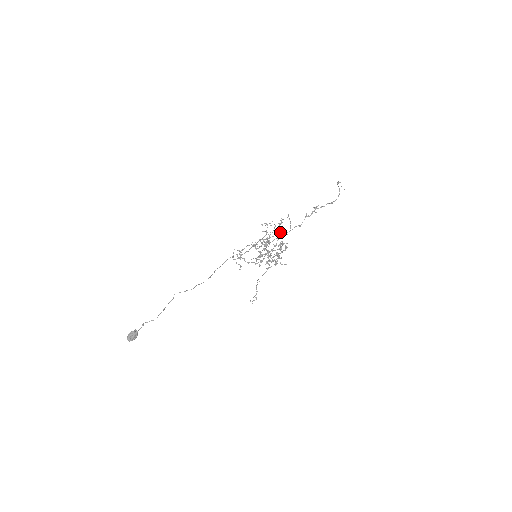
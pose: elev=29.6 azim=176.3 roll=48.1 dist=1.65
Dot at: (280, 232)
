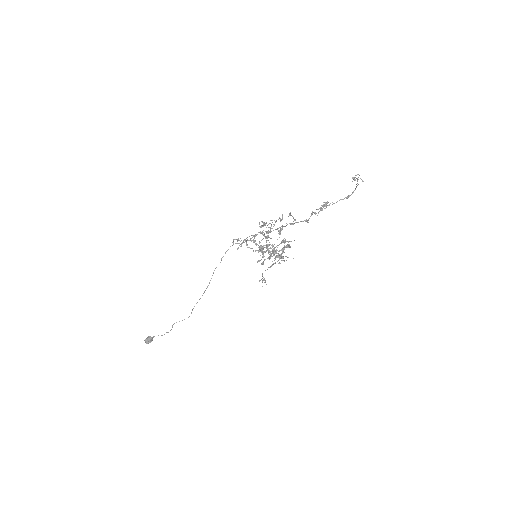
Dot at: (282, 227)
